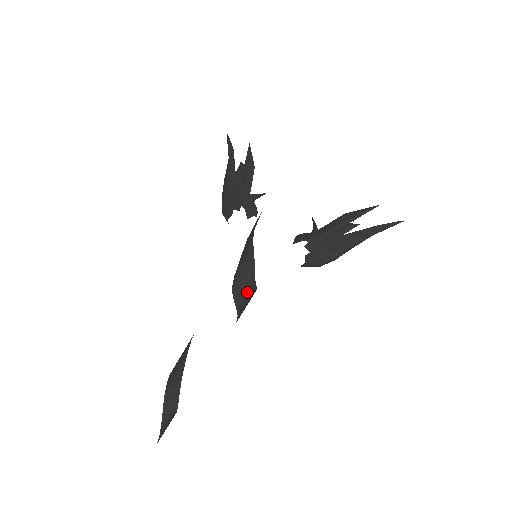
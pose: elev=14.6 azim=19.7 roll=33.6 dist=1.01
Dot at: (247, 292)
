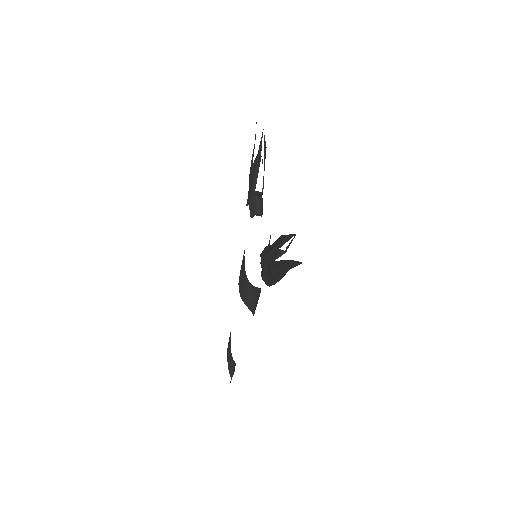
Dot at: (246, 289)
